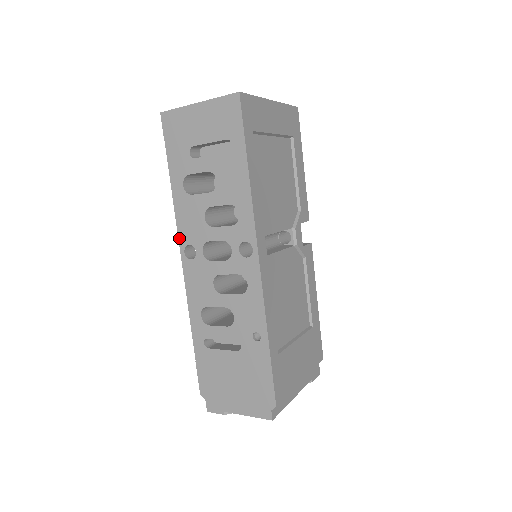
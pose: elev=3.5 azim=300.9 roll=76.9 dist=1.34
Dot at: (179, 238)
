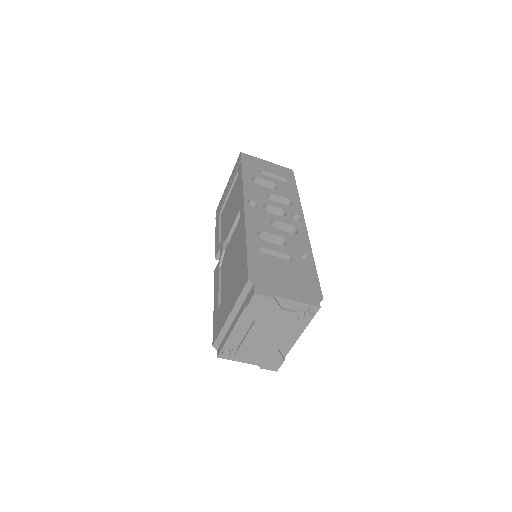
Dot at: (244, 195)
